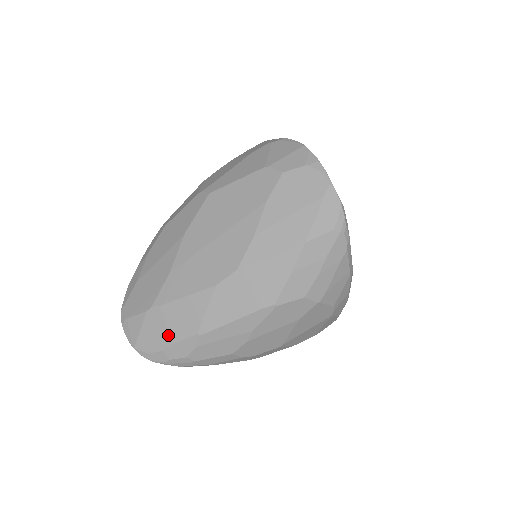
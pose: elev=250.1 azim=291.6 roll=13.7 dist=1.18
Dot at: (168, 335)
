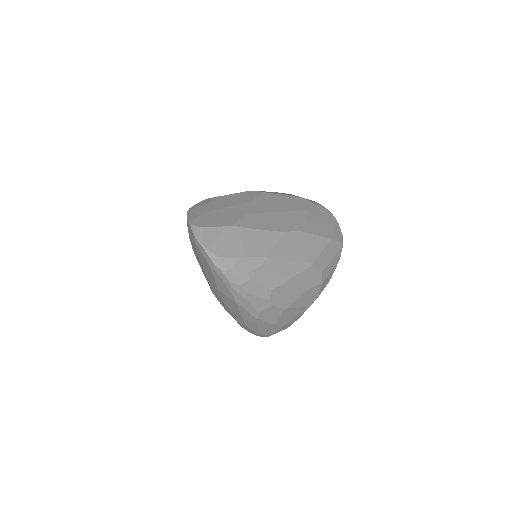
Dot at: (242, 249)
